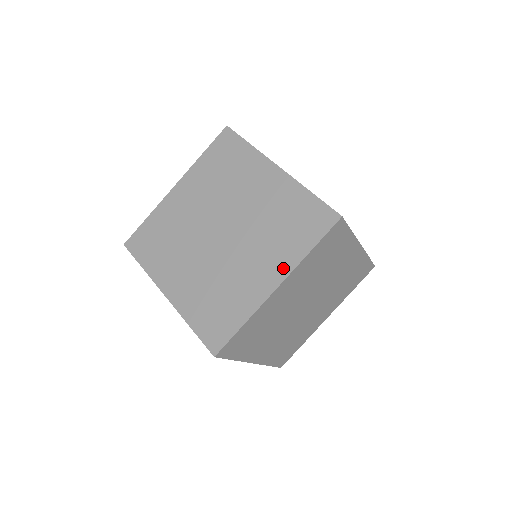
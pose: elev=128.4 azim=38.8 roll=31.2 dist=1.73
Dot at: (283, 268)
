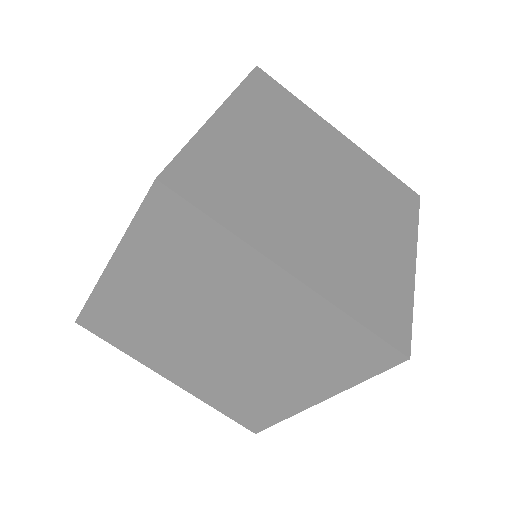
Dot at: (323, 390)
